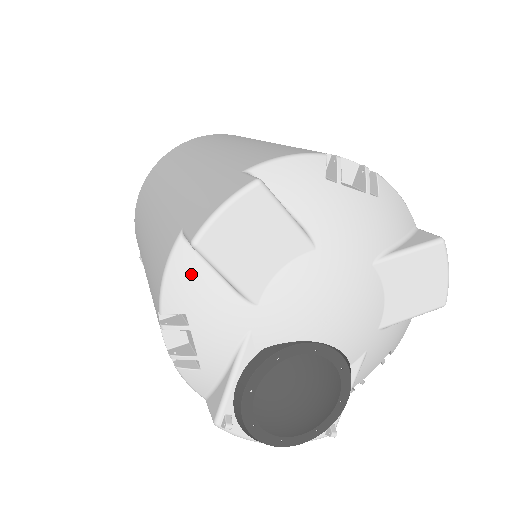
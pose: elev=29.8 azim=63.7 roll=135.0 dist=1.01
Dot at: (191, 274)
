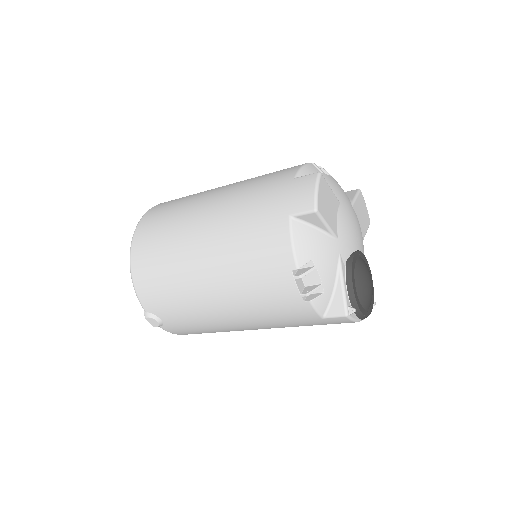
Dot at: (306, 236)
